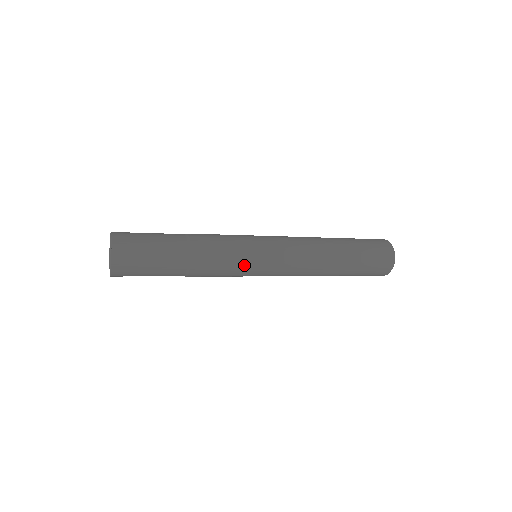
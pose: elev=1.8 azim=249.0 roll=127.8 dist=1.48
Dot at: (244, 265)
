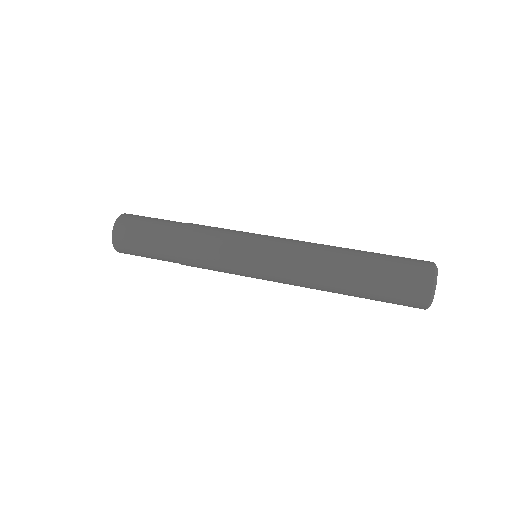
Dot at: occluded
